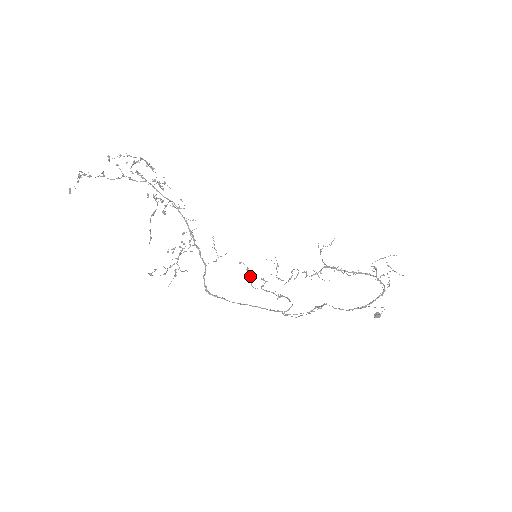
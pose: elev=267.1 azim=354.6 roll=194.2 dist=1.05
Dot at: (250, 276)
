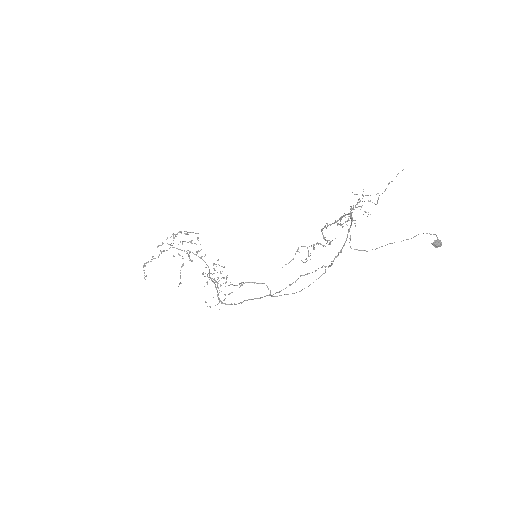
Dot at: (214, 280)
